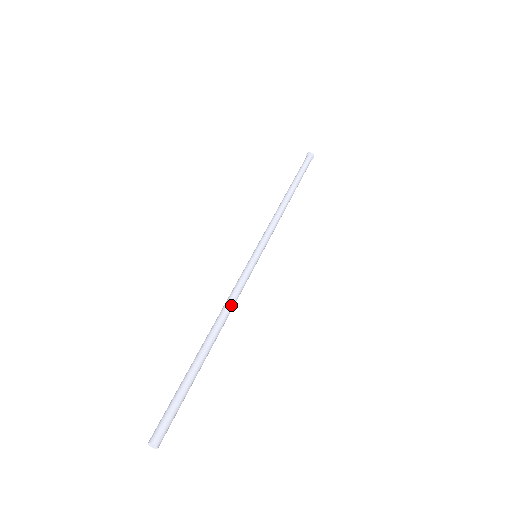
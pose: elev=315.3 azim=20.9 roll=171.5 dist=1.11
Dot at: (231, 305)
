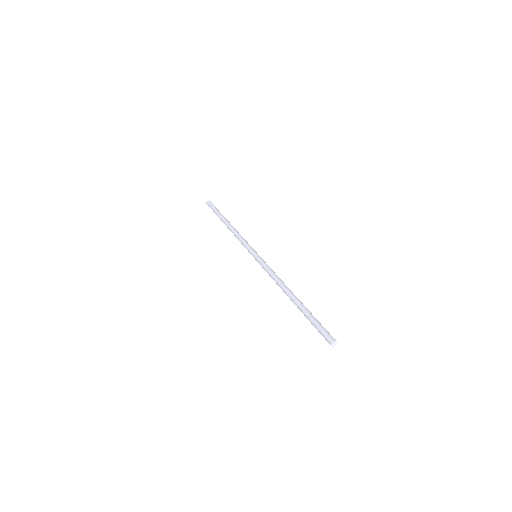
Dot at: (279, 278)
